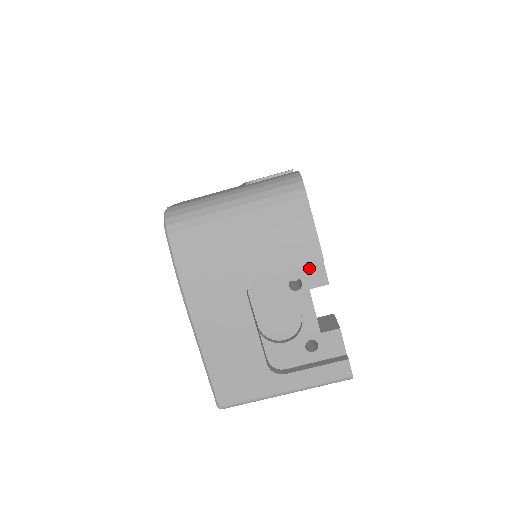
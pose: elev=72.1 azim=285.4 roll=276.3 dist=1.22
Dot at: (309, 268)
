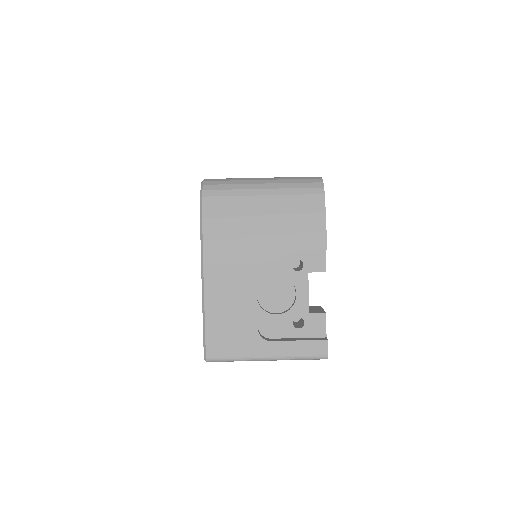
Dot at: (312, 254)
